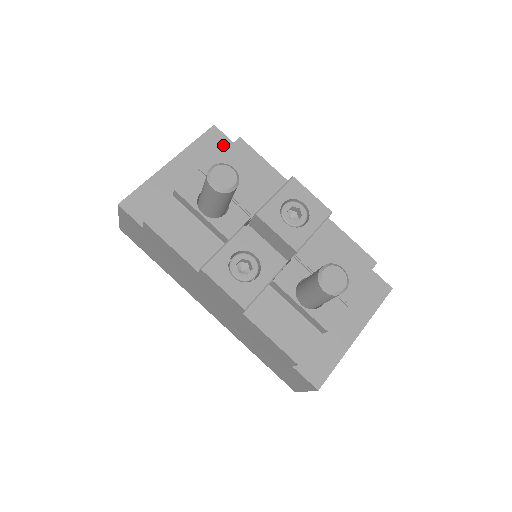
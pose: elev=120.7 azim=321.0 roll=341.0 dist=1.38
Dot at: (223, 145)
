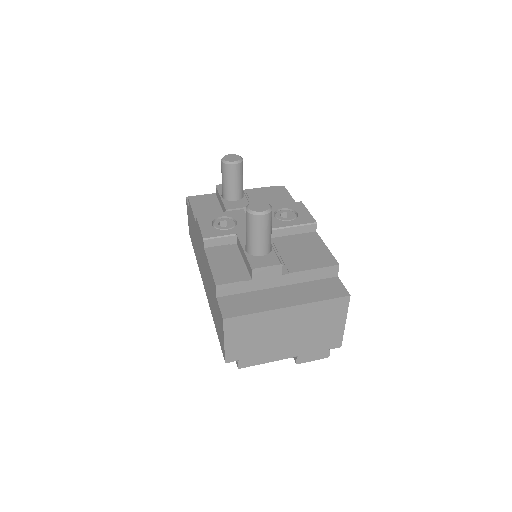
Dot at: occluded
